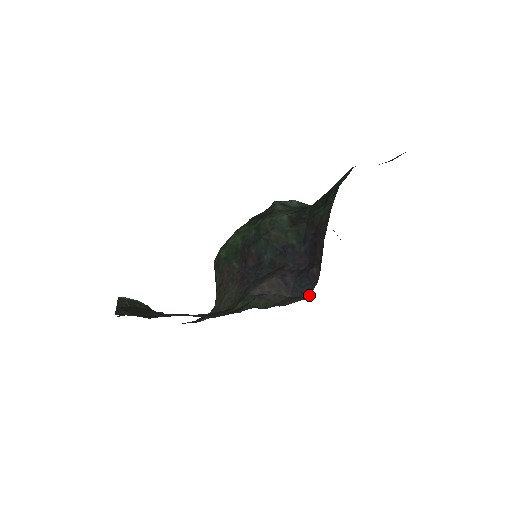
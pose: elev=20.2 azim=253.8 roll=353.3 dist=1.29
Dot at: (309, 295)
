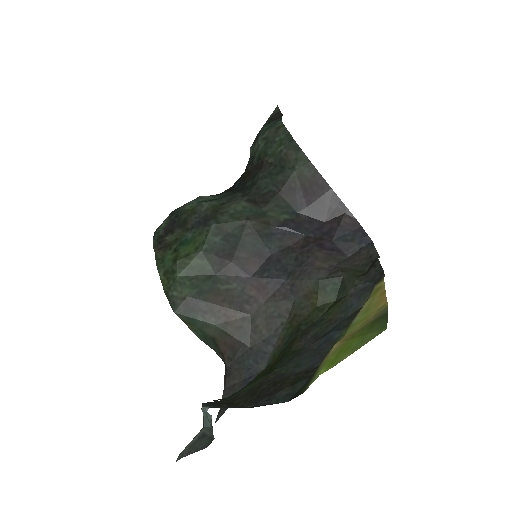
Dot at: (369, 240)
